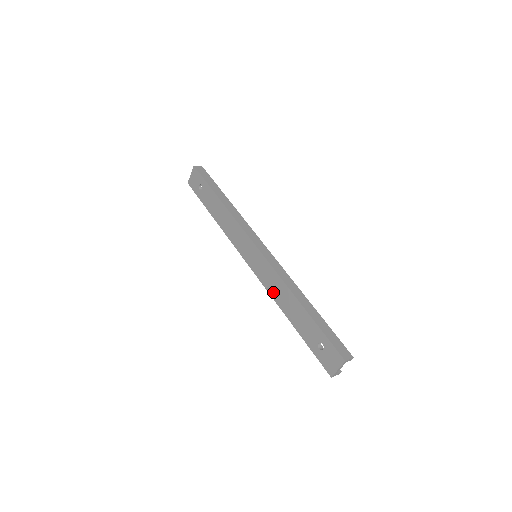
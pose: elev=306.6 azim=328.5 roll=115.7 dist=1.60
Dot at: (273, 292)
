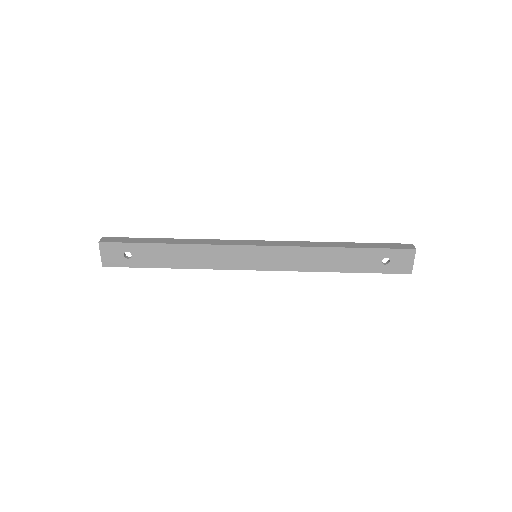
Dot at: (304, 266)
